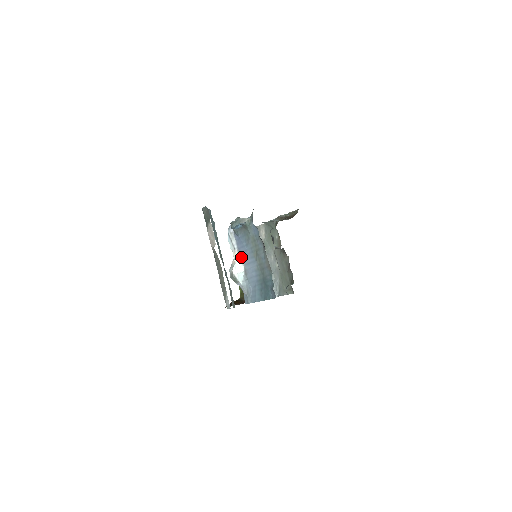
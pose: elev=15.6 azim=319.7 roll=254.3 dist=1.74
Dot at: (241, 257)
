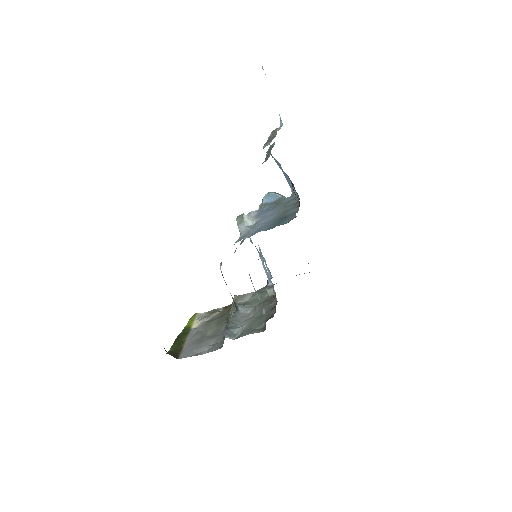
Dot at: (257, 218)
